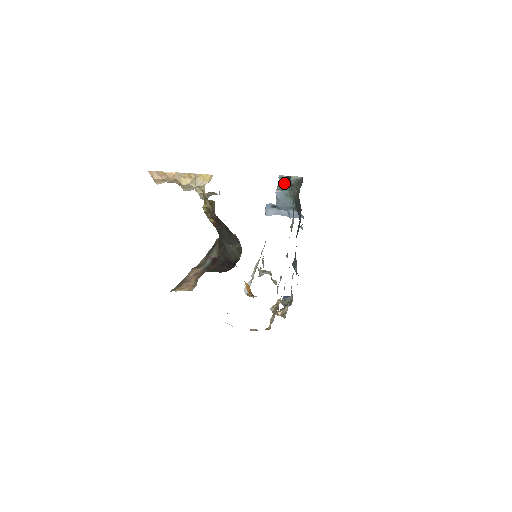
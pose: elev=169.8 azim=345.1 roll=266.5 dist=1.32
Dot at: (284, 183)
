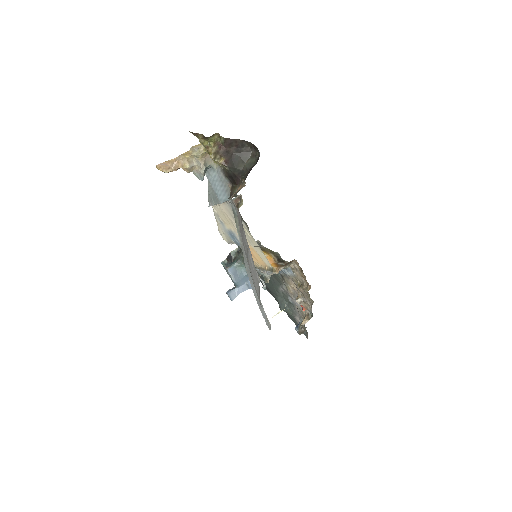
Dot at: (228, 264)
